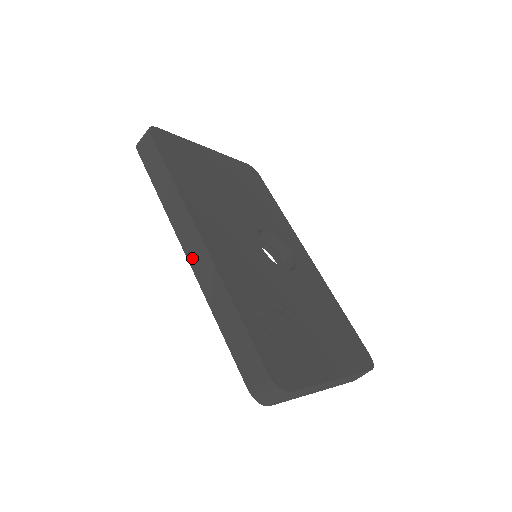
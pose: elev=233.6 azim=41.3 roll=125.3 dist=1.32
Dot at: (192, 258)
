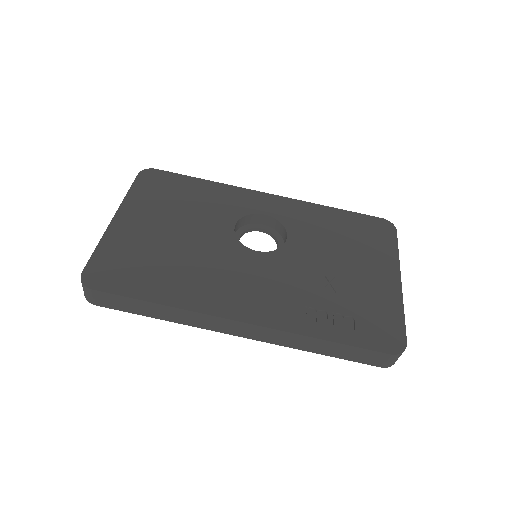
Dot at: (250, 336)
